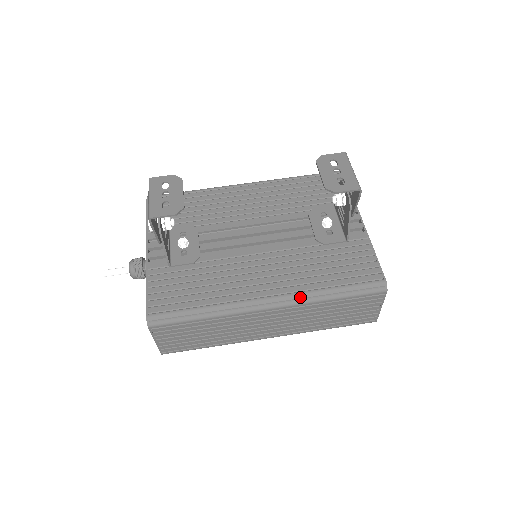
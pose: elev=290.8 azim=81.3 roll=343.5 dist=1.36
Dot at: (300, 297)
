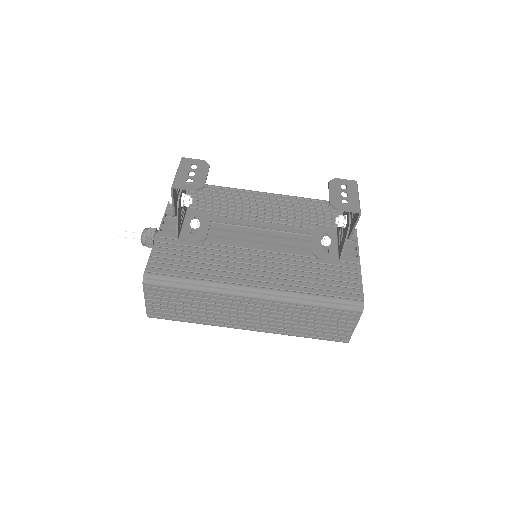
Dot at: (283, 295)
